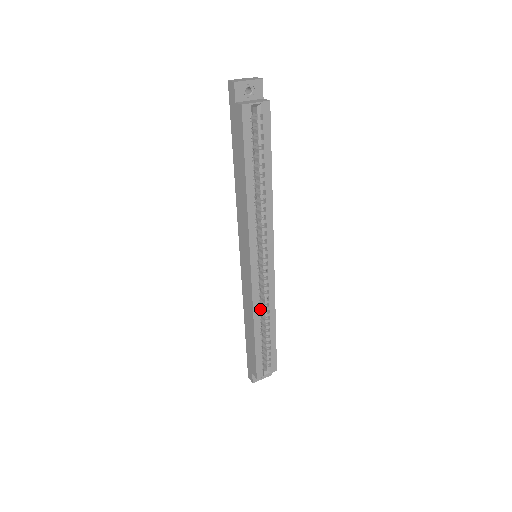
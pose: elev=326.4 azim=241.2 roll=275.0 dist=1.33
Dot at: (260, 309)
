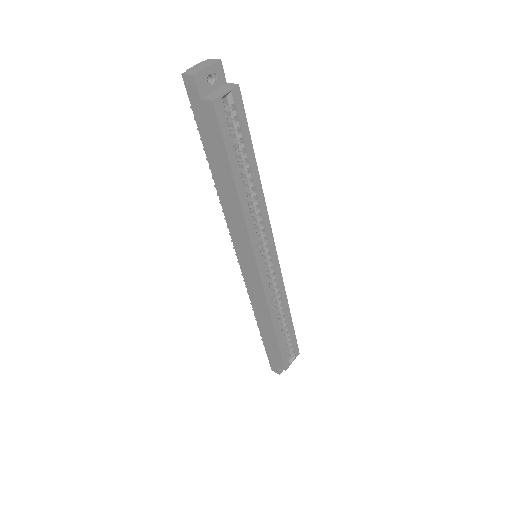
Dot at: (275, 307)
